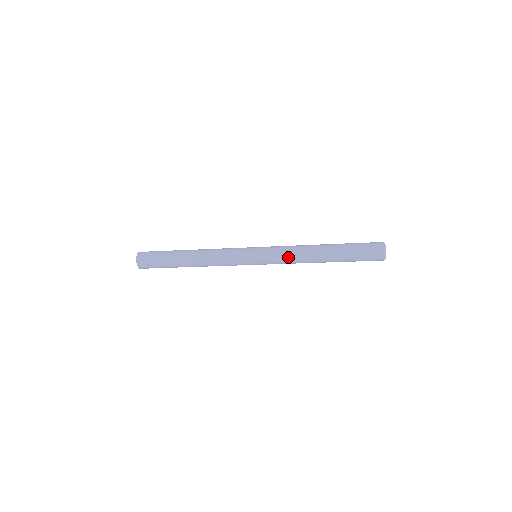
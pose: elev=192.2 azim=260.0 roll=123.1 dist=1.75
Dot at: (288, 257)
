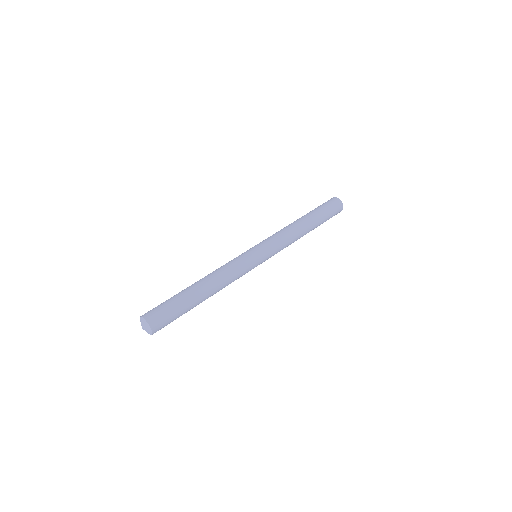
Dot at: occluded
